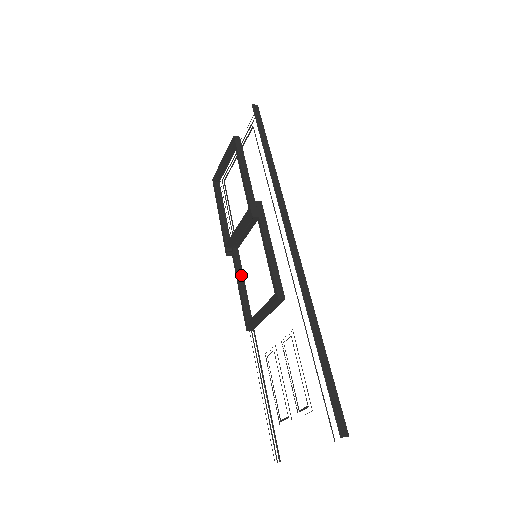
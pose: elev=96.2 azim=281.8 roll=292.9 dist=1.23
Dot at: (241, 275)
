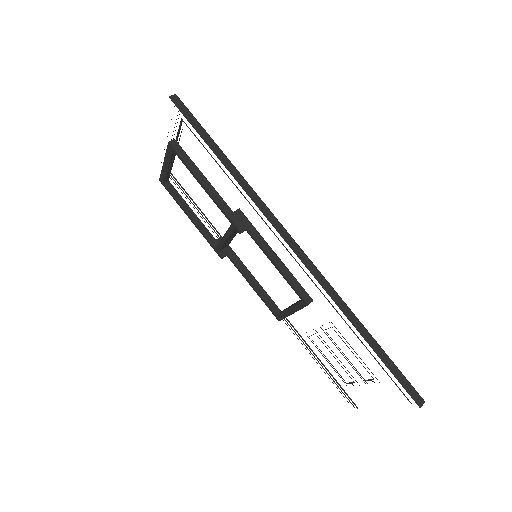
Dot at: (246, 272)
